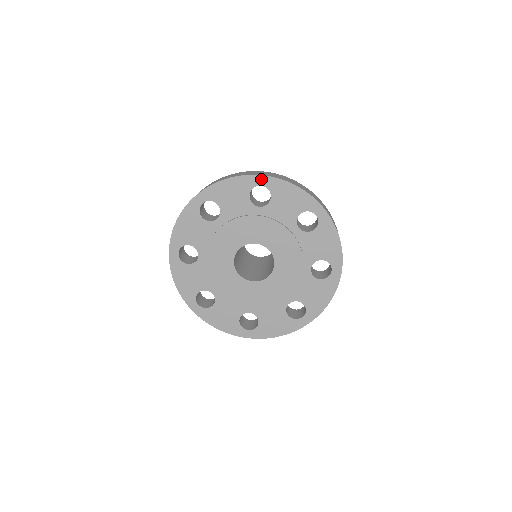
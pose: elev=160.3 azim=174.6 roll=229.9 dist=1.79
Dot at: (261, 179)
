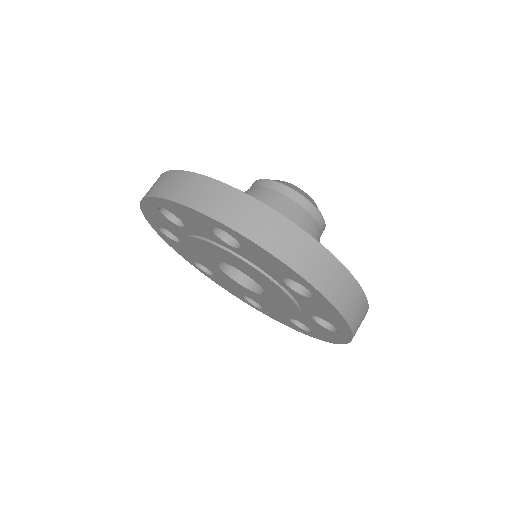
Dot at: (315, 291)
